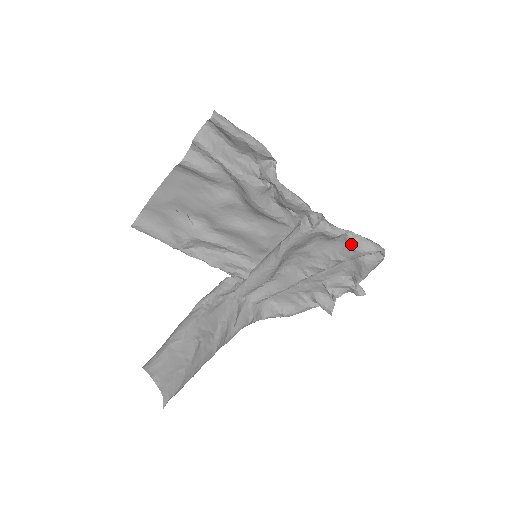
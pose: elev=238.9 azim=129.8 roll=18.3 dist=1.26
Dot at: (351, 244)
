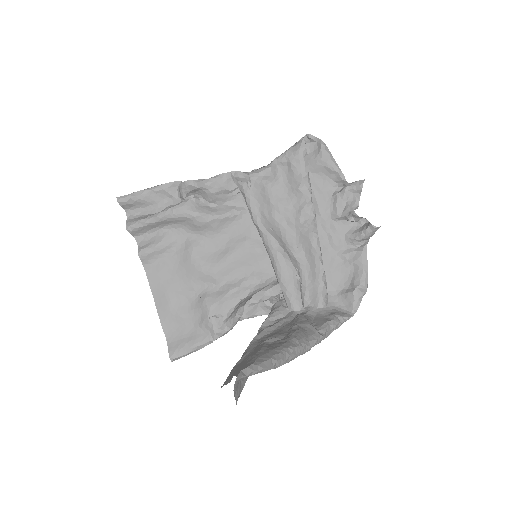
Dot at: (287, 160)
